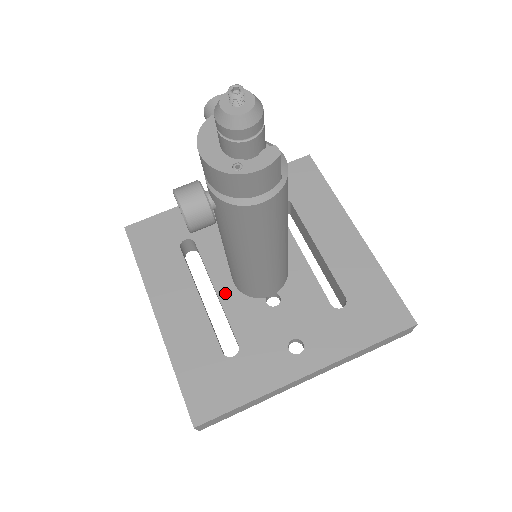
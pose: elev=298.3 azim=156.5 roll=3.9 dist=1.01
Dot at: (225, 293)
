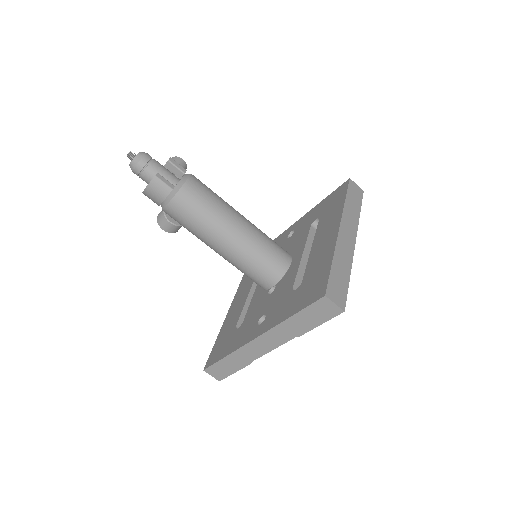
Dot at: (258, 289)
